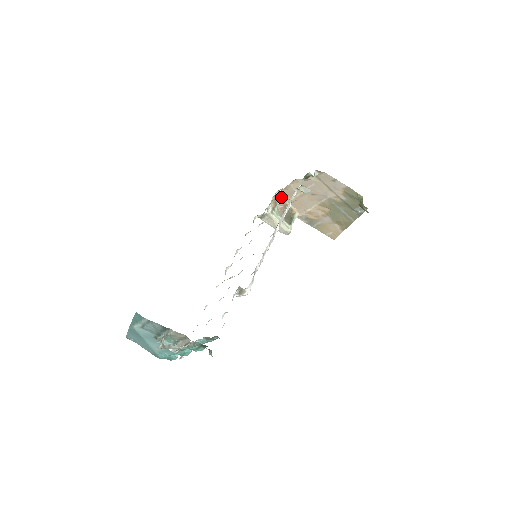
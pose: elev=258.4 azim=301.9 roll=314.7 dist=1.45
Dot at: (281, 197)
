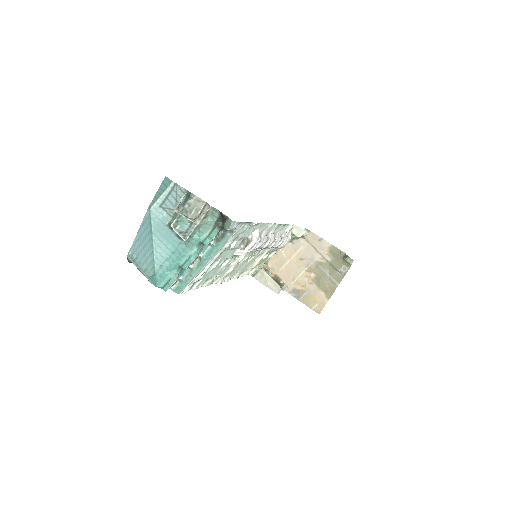
Dot at: (271, 268)
